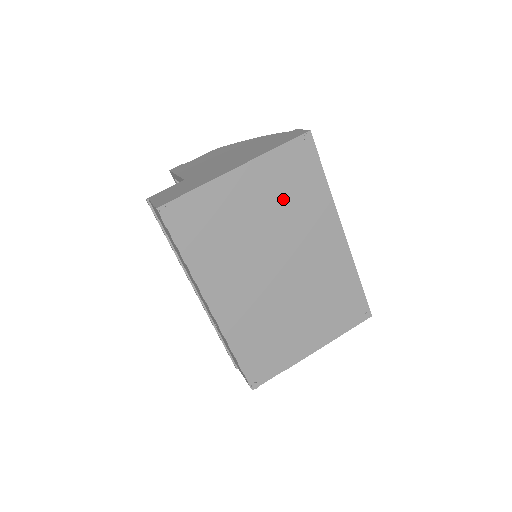
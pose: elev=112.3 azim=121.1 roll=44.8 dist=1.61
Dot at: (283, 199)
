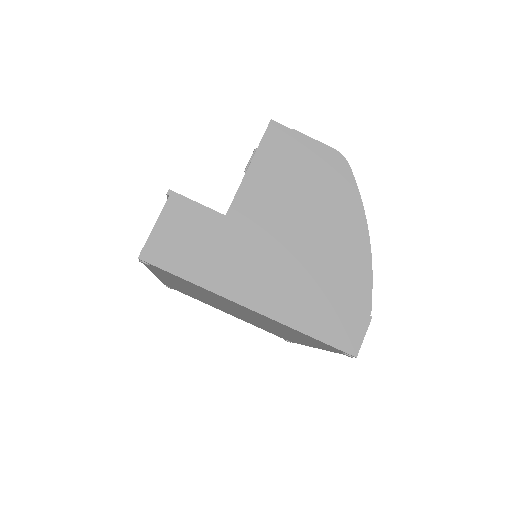
Dot at: (278, 326)
